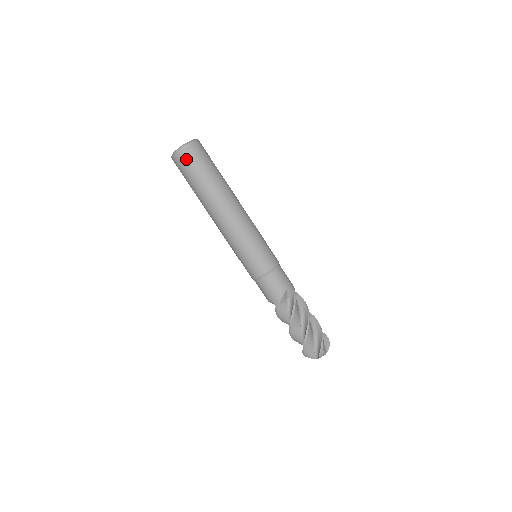
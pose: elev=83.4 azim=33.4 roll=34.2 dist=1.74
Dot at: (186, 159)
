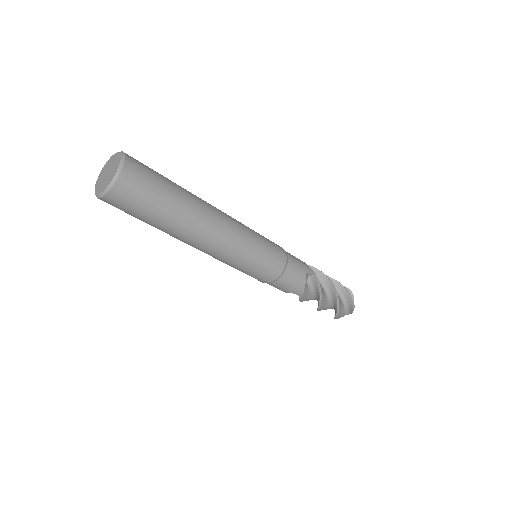
Dot at: (130, 195)
